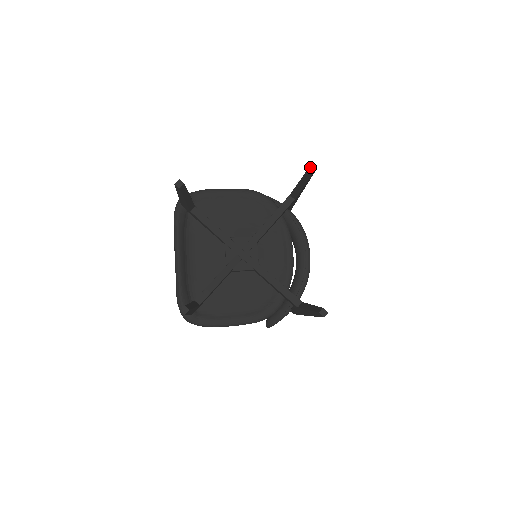
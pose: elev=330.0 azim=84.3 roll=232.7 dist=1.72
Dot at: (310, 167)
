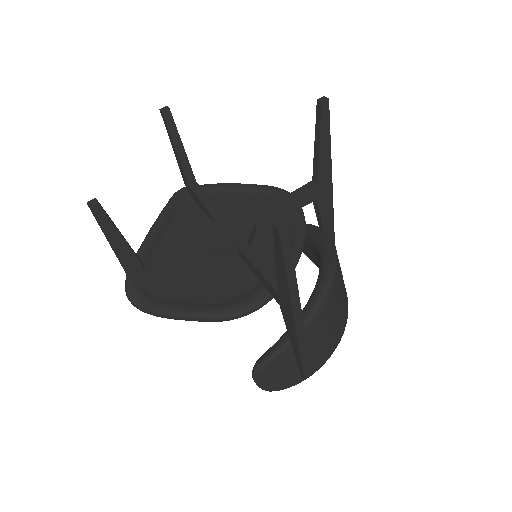
Dot at: (320, 98)
